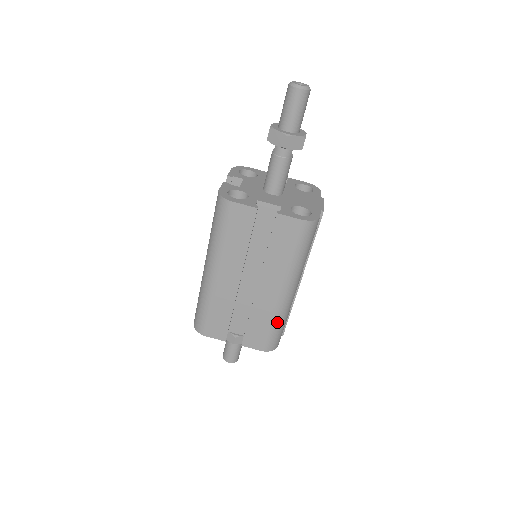
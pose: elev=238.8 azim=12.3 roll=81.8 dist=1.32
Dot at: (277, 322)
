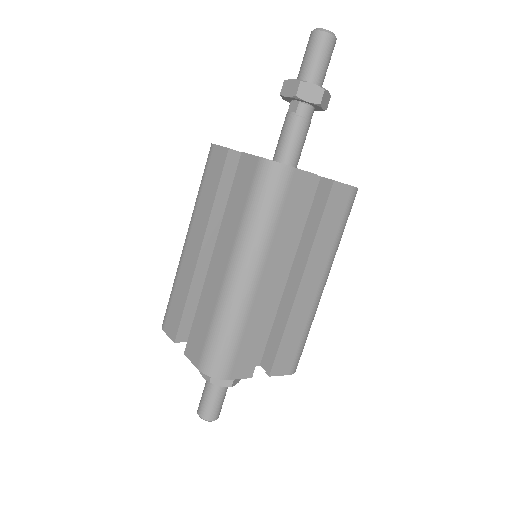
Dot at: (309, 328)
